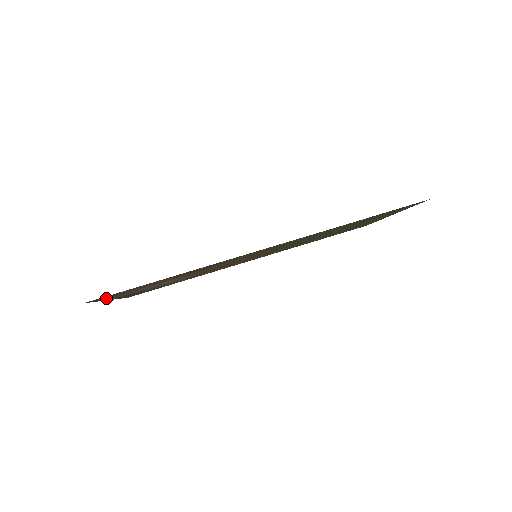
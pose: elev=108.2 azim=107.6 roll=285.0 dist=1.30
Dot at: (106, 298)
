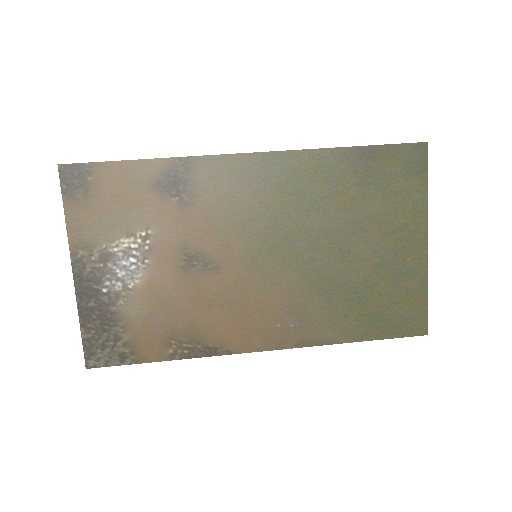
Dot at: (76, 208)
